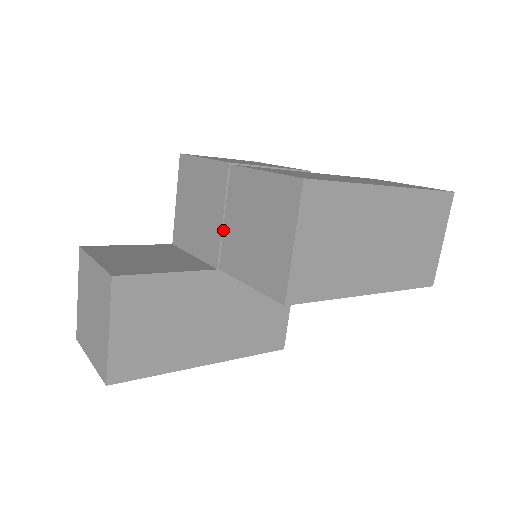
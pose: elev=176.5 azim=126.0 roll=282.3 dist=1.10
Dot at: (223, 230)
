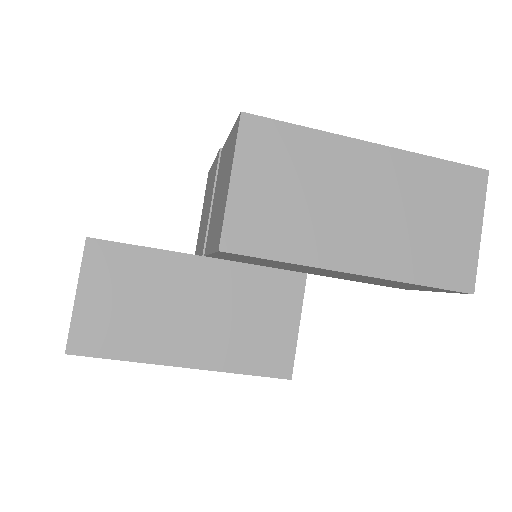
Dot at: (211, 215)
